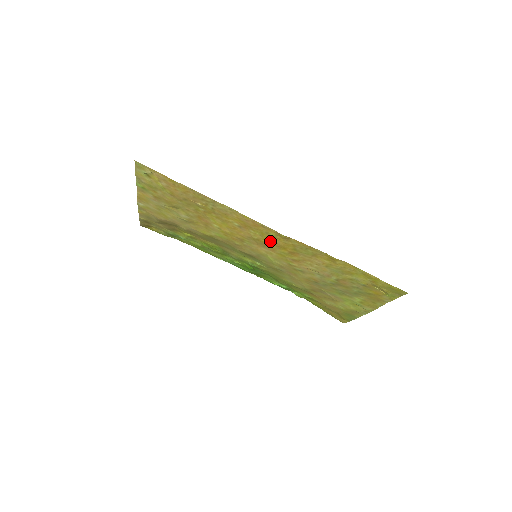
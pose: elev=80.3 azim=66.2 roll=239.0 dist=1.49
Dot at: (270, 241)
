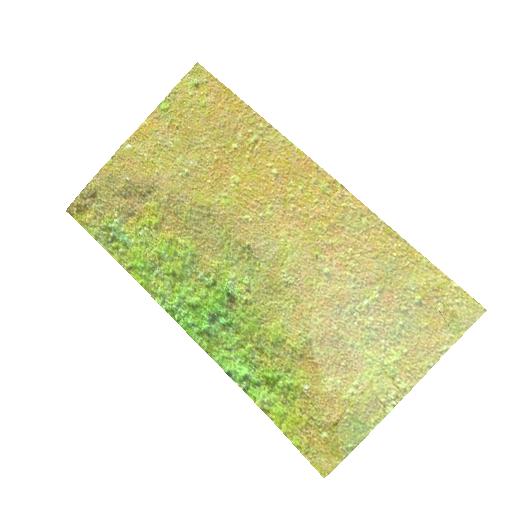
Dot at: (311, 202)
